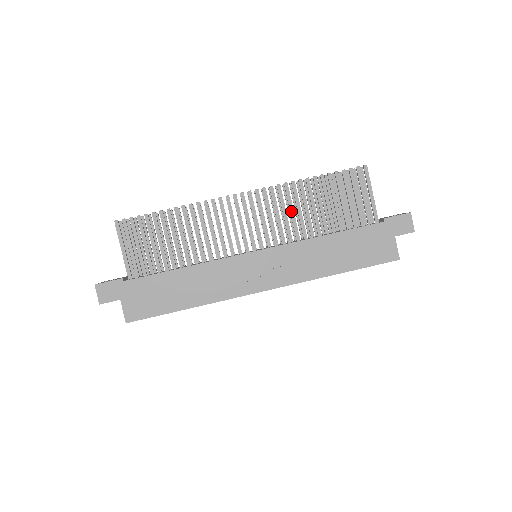
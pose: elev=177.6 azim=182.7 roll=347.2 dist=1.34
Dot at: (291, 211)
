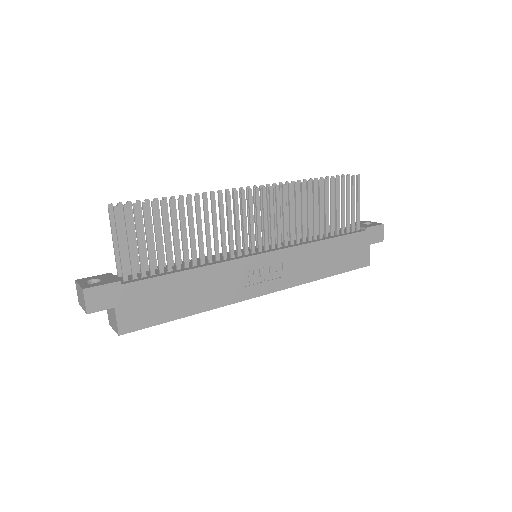
Dot at: (297, 213)
